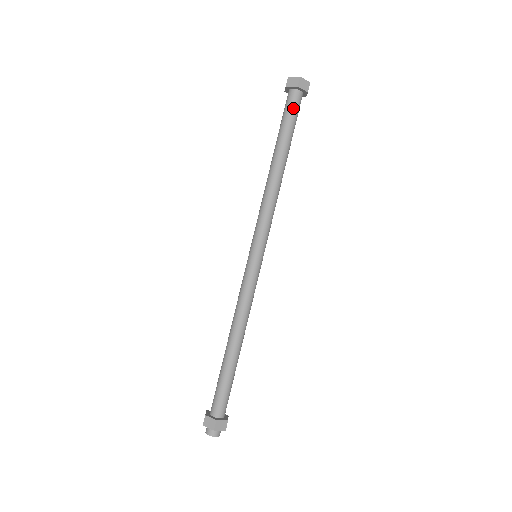
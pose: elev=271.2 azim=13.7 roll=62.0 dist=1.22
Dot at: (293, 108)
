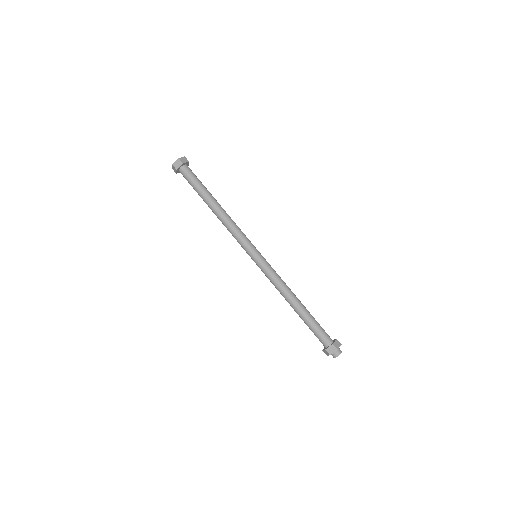
Dot at: (191, 175)
